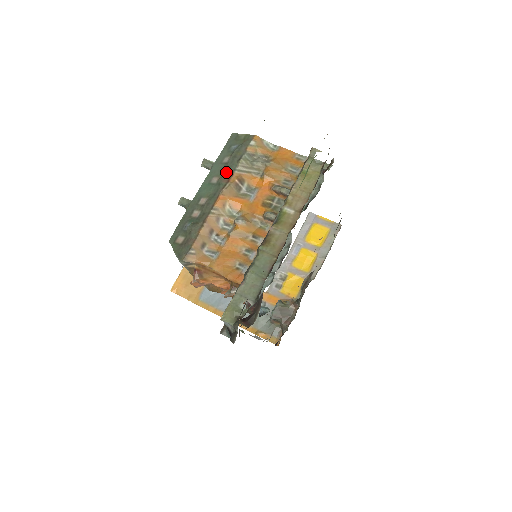
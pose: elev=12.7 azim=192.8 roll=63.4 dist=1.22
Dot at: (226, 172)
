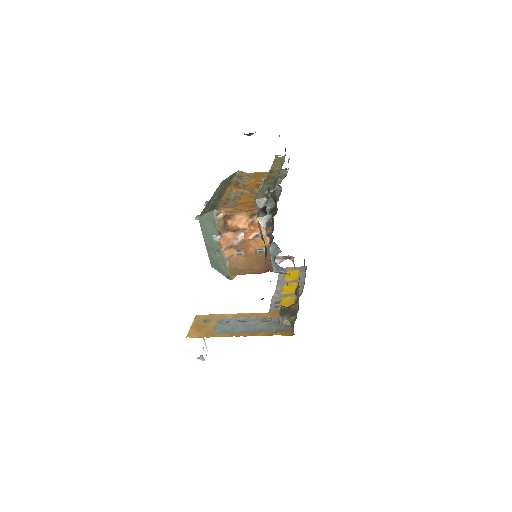
Dot at: (226, 183)
